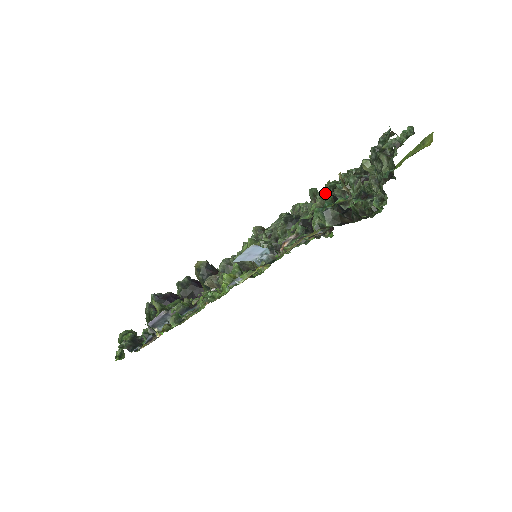
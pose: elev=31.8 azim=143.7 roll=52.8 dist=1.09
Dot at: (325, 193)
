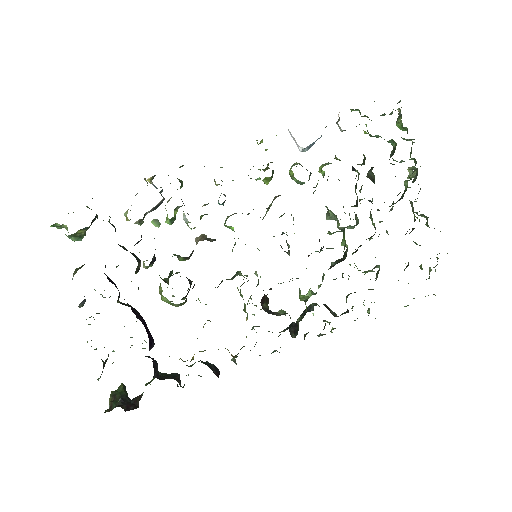
Dot at: occluded
